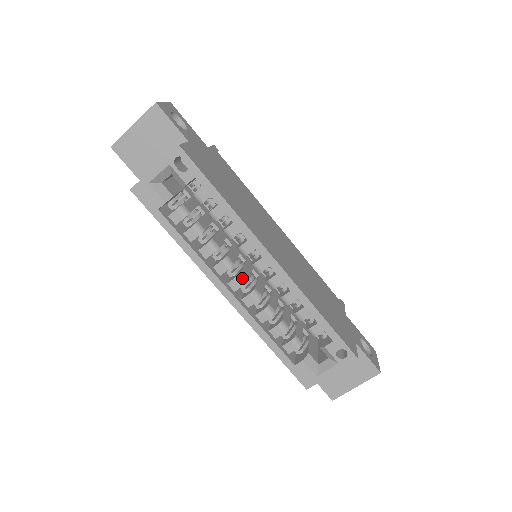
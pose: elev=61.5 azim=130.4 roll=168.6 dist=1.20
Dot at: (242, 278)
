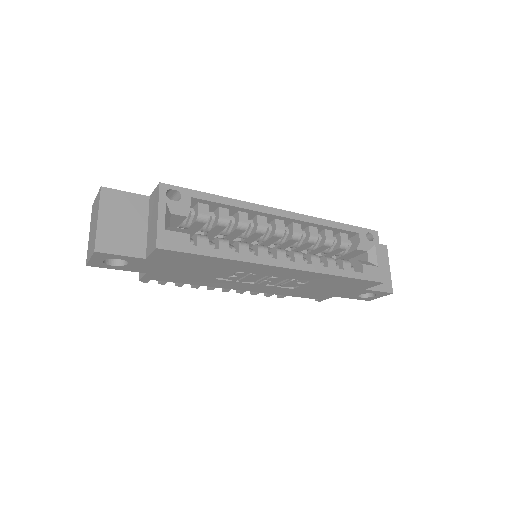
Dot at: (280, 249)
